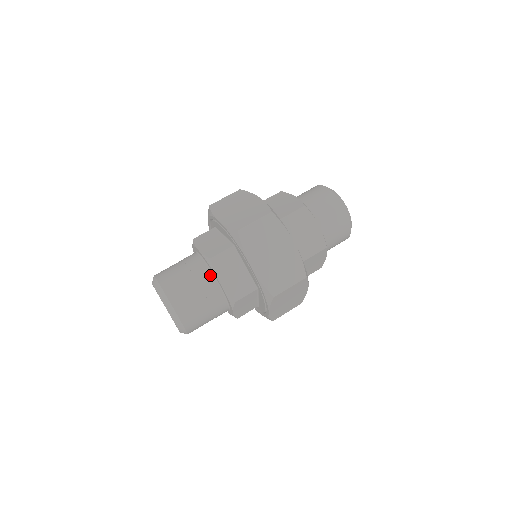
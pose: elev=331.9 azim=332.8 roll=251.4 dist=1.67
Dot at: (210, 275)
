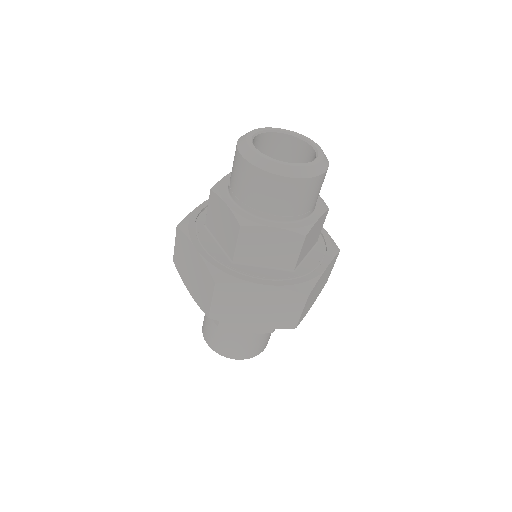
Dot at: occluded
